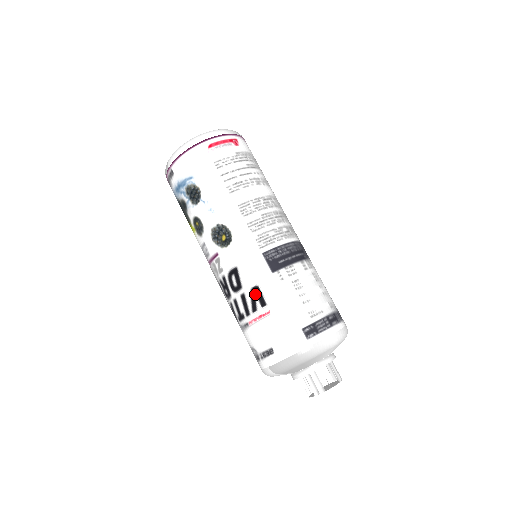
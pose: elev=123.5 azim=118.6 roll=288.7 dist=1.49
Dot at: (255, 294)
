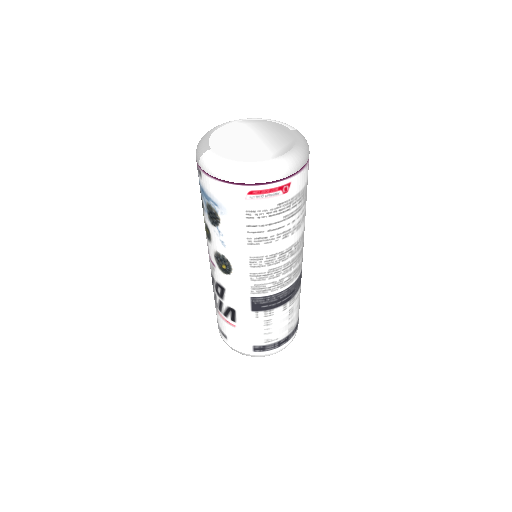
Dot at: (230, 311)
